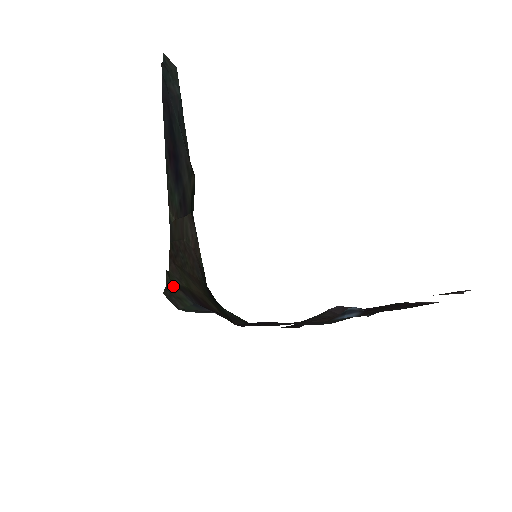
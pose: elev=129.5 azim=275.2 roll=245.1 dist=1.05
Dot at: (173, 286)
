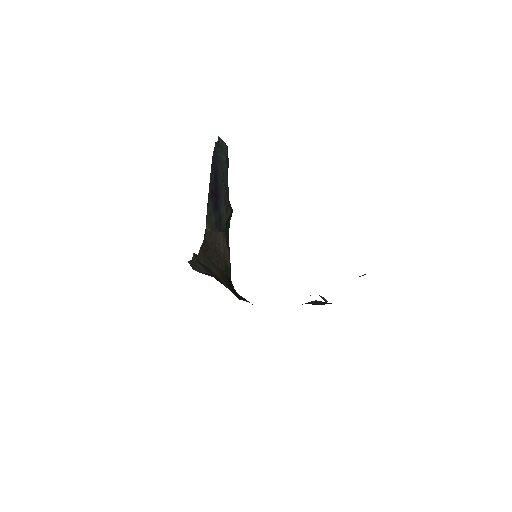
Dot at: (197, 262)
